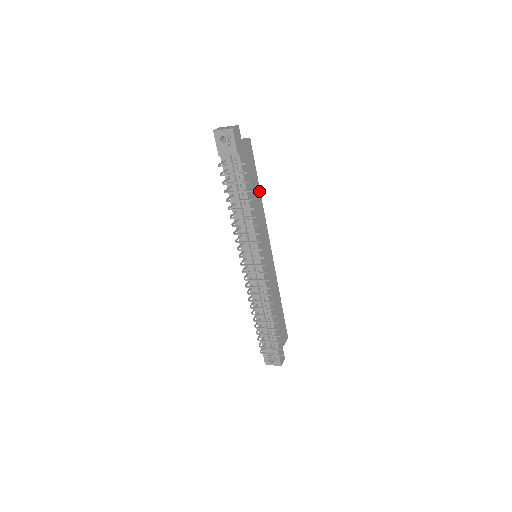
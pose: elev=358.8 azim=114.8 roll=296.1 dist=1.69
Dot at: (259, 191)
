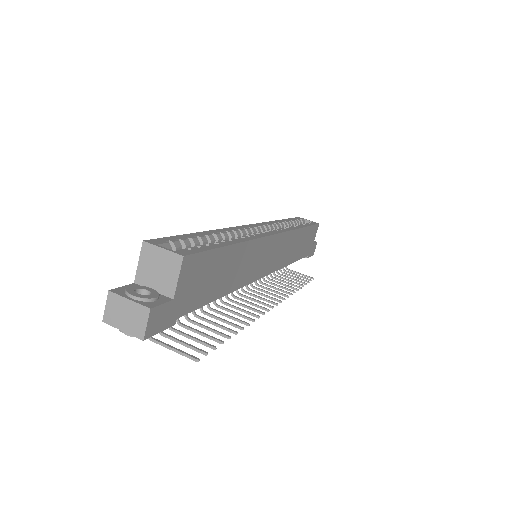
Dot at: (235, 247)
